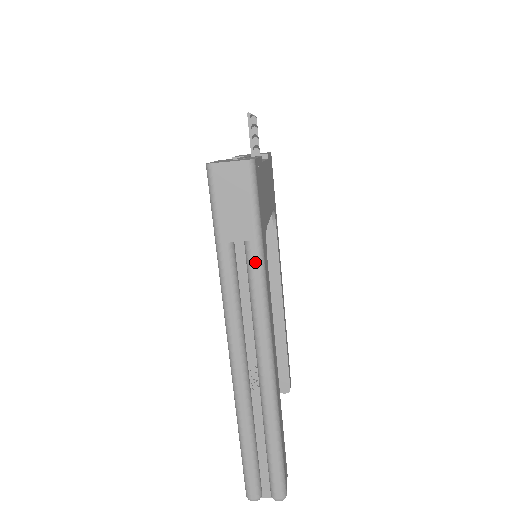
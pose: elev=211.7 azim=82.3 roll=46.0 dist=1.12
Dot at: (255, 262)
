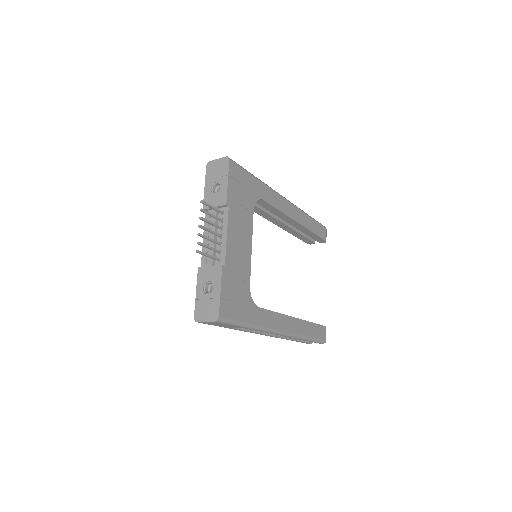
Dot at: (251, 329)
